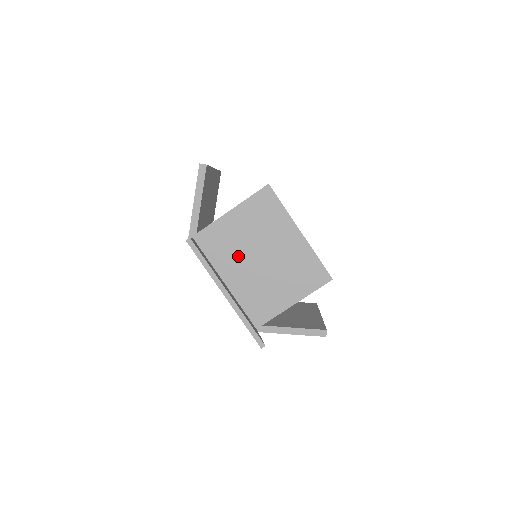
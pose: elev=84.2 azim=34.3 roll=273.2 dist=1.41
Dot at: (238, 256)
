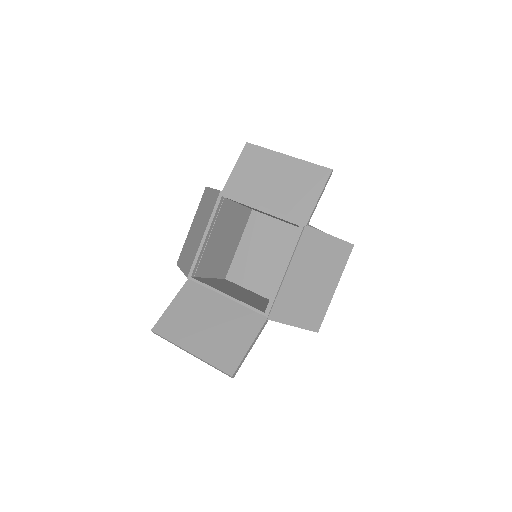
Dot at: occluded
